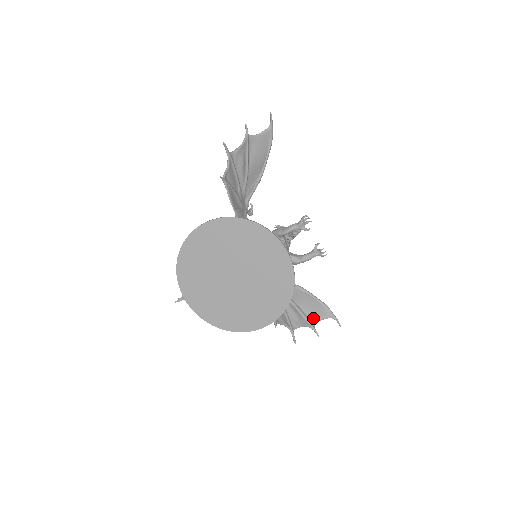
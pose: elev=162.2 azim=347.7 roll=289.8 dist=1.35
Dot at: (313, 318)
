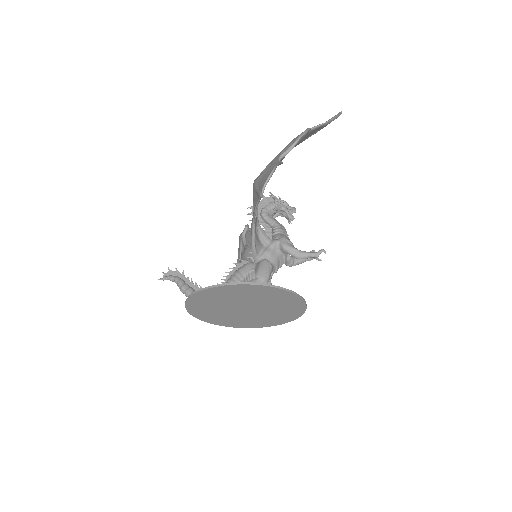
Dot at: occluded
